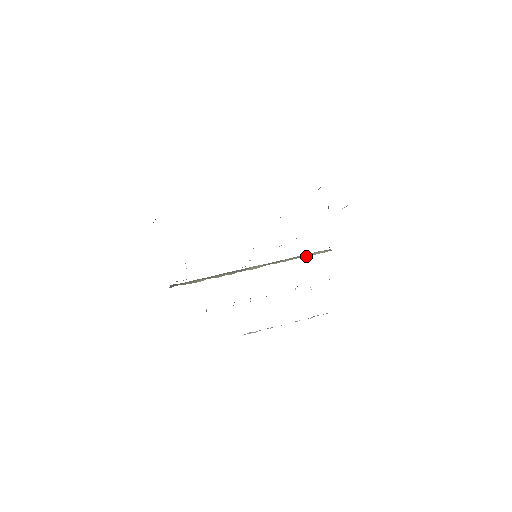
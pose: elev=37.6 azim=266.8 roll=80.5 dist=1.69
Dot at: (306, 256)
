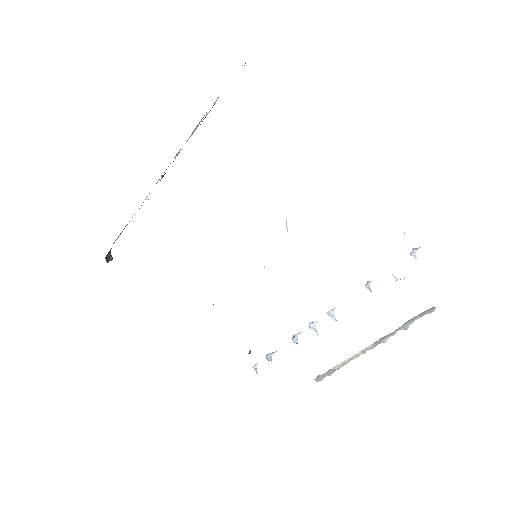
Dot at: occluded
